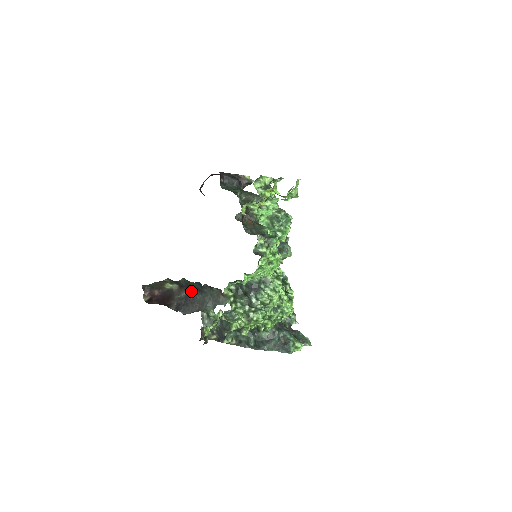
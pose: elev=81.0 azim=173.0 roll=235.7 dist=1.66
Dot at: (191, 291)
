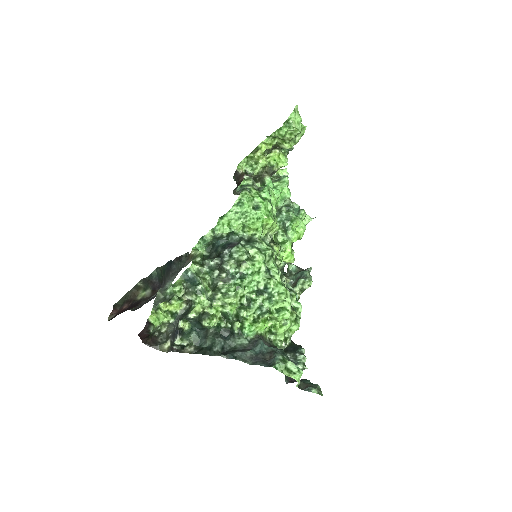
Dot at: occluded
